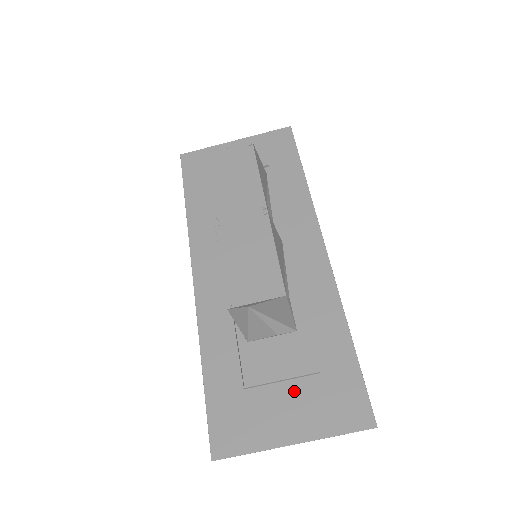
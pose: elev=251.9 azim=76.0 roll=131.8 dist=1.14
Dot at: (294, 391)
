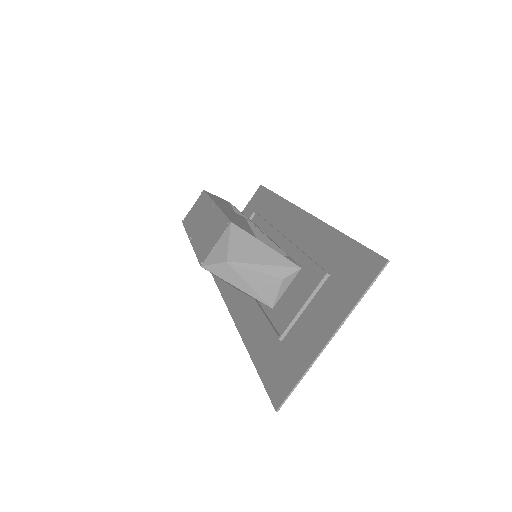
Dot at: (317, 304)
